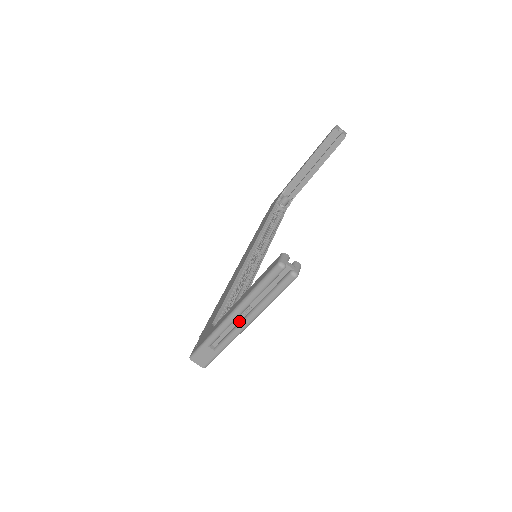
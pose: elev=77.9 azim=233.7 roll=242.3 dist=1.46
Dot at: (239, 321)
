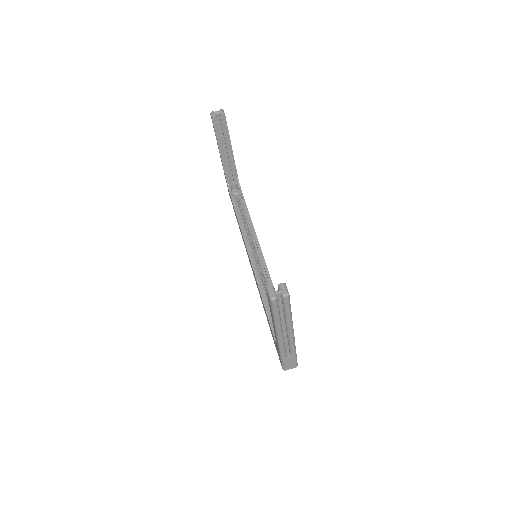
Dot at: (286, 335)
